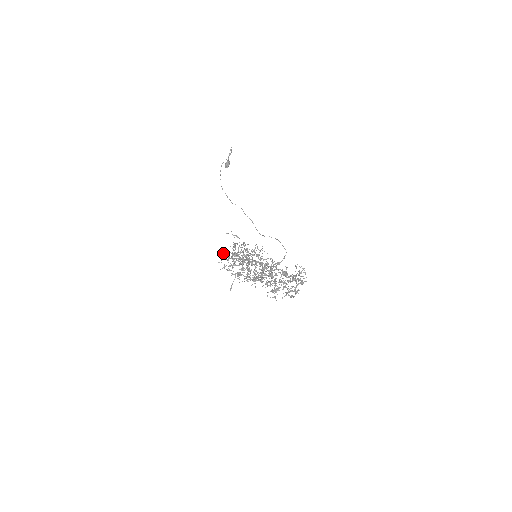
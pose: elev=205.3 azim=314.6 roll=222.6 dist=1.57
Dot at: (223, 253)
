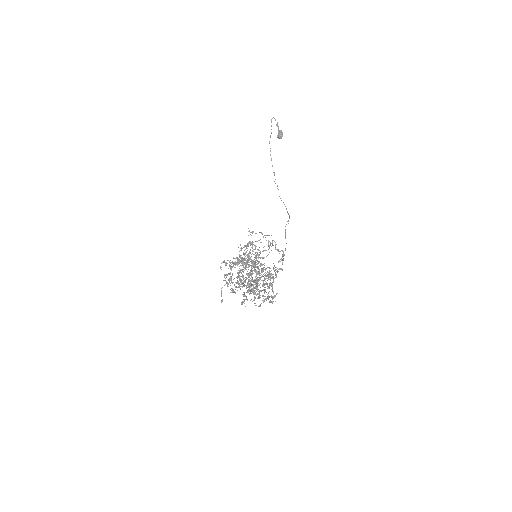
Dot at: occluded
